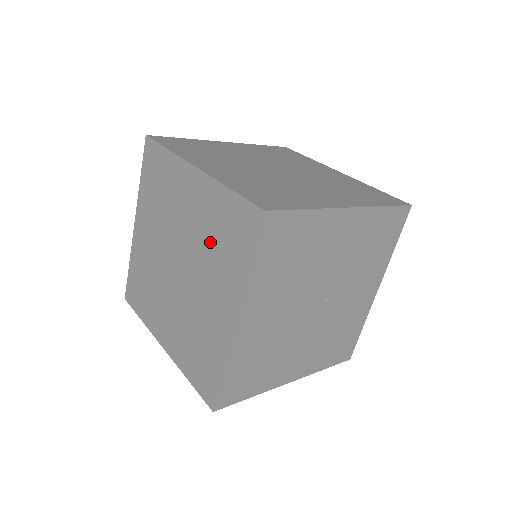
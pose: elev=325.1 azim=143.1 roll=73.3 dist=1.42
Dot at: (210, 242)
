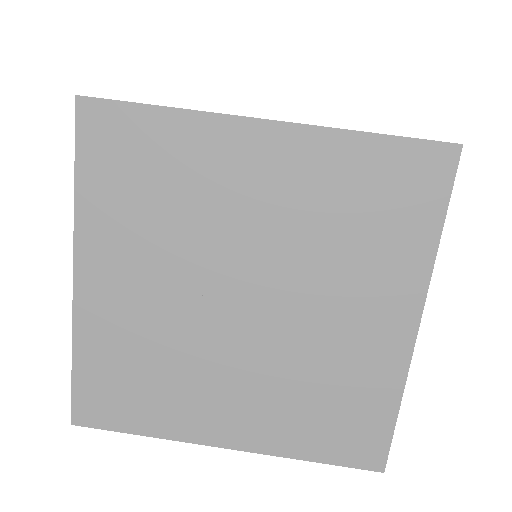
Dot at: (334, 232)
